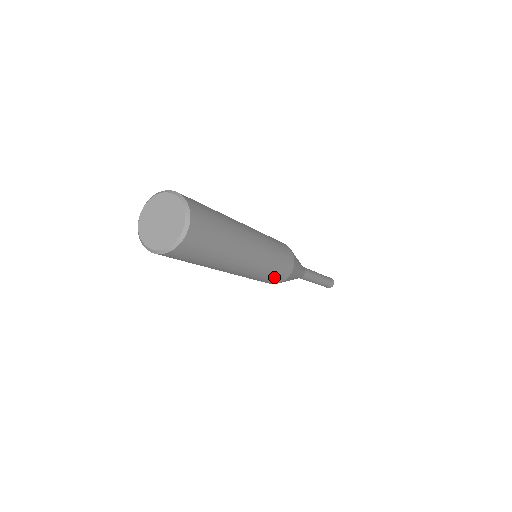
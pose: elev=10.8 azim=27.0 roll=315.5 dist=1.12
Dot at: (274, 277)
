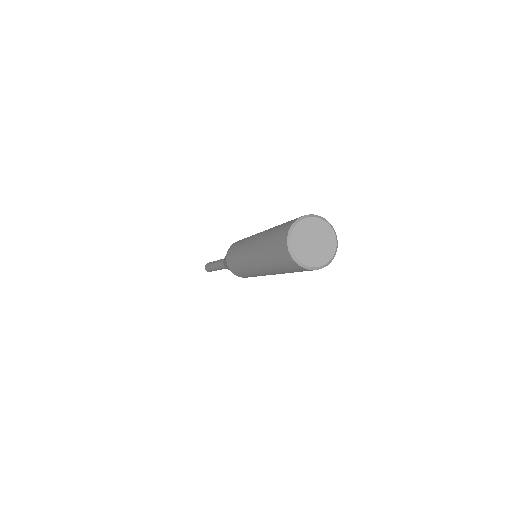
Dot at: occluded
